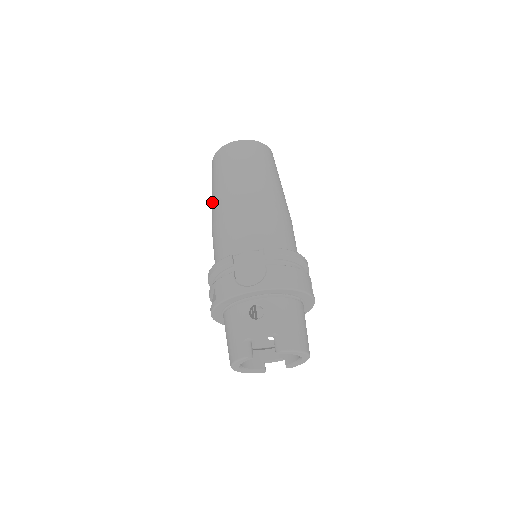
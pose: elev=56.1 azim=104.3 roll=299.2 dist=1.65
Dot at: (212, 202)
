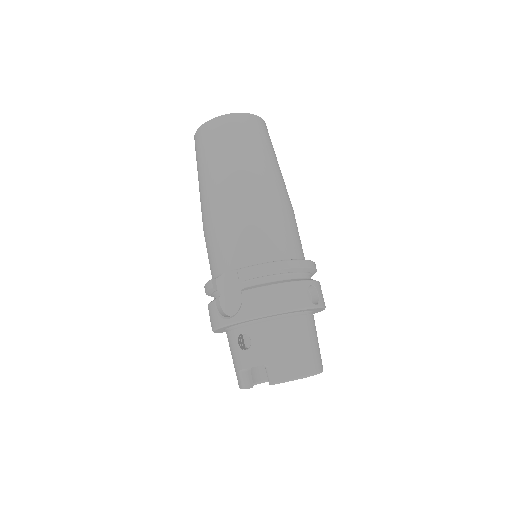
Dot at: occluded
